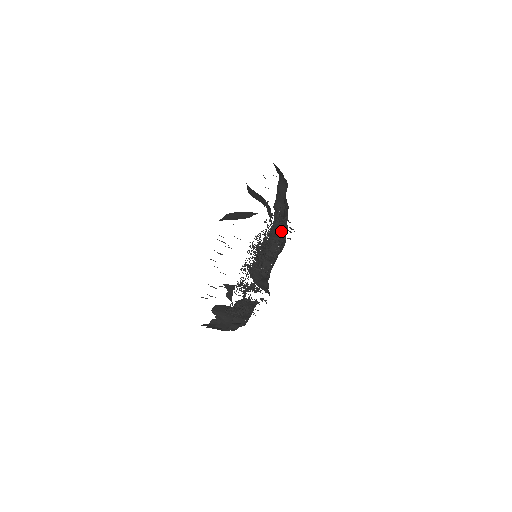
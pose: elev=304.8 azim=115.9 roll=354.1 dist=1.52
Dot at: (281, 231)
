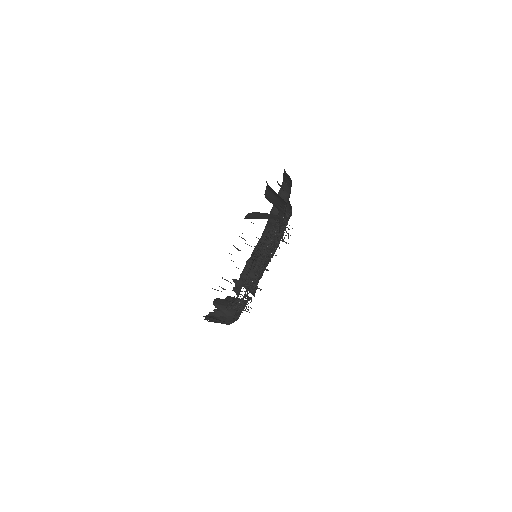
Dot at: occluded
